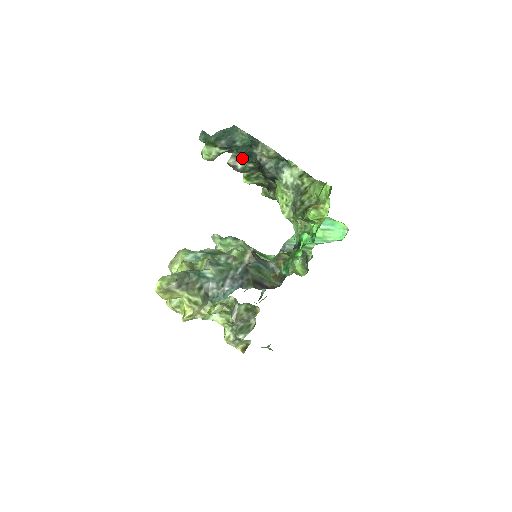
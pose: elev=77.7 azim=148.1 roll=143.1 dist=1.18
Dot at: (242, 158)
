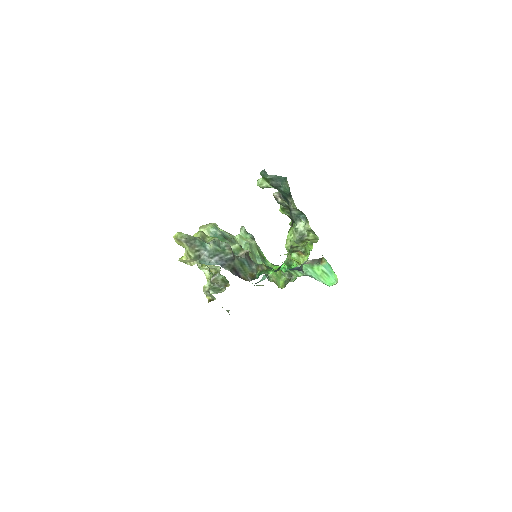
Dot at: (283, 197)
